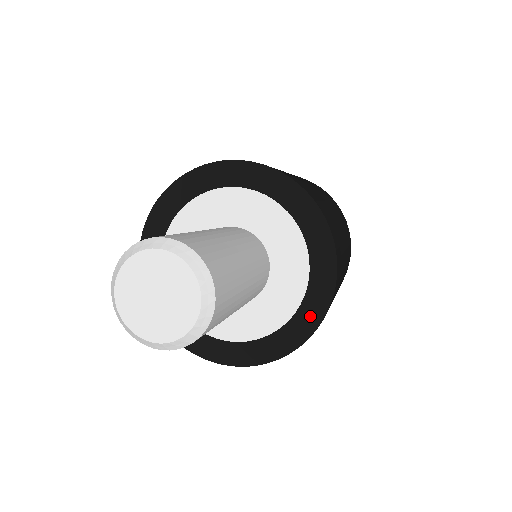
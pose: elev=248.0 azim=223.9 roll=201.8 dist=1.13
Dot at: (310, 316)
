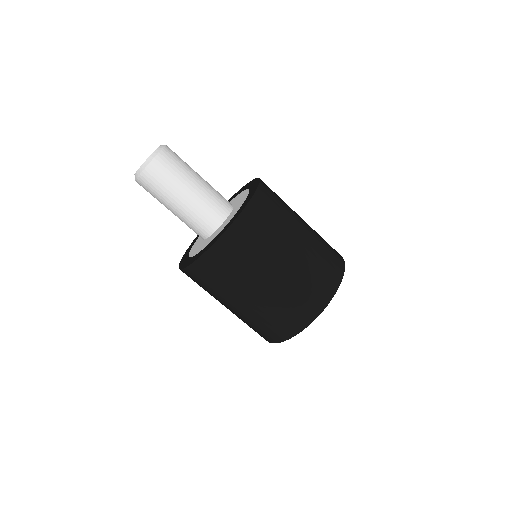
Dot at: (244, 205)
